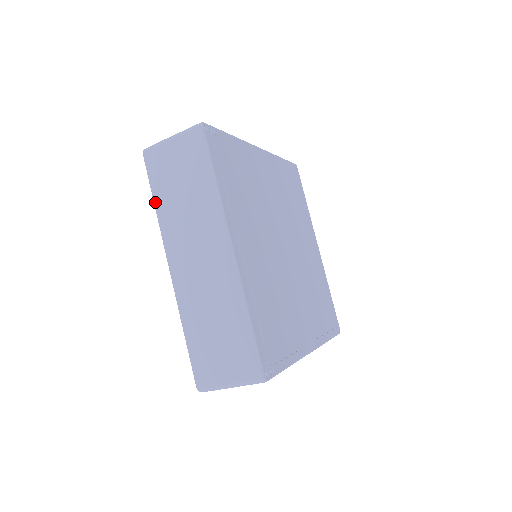
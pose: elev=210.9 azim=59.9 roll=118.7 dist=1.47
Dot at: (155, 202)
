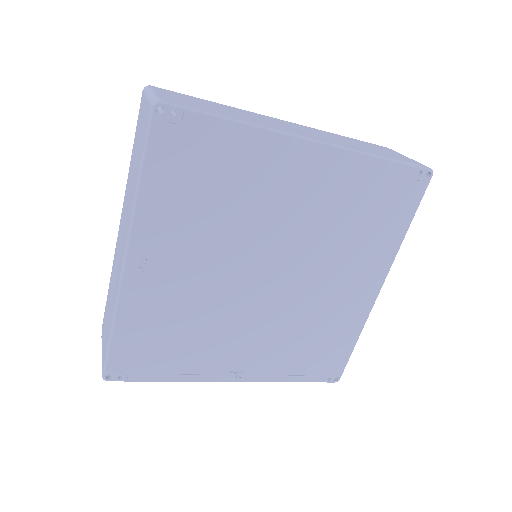
Dot at: (132, 152)
